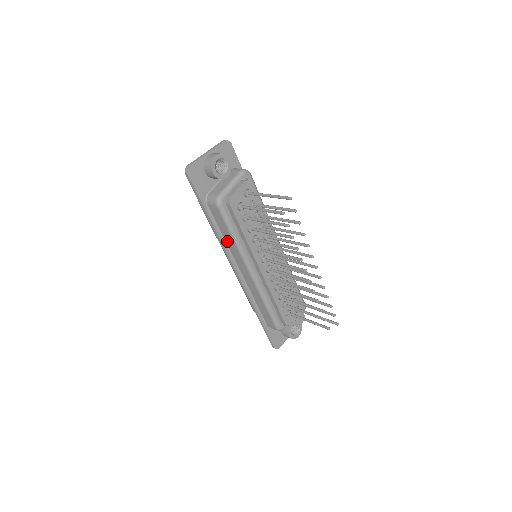
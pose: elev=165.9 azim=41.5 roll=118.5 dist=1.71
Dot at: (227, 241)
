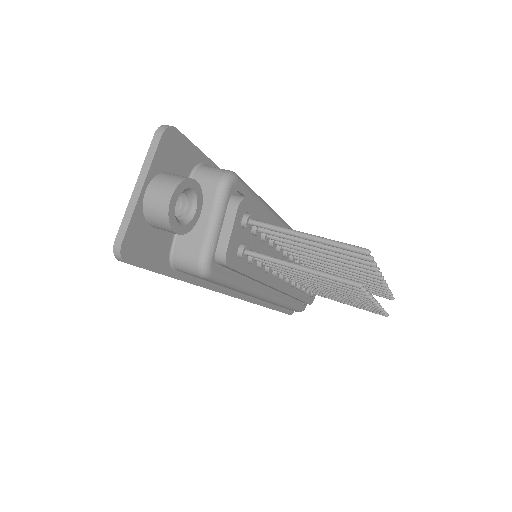
Dot at: (221, 285)
